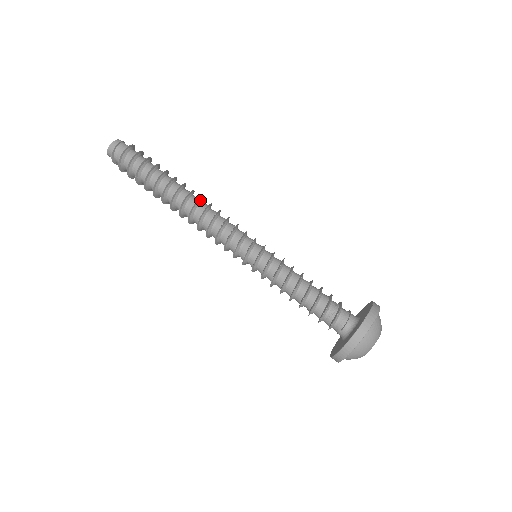
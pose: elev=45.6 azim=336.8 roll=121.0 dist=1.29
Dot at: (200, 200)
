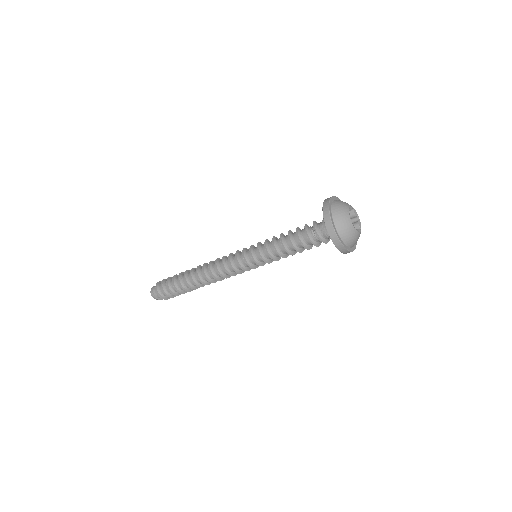
Dot at: (205, 273)
